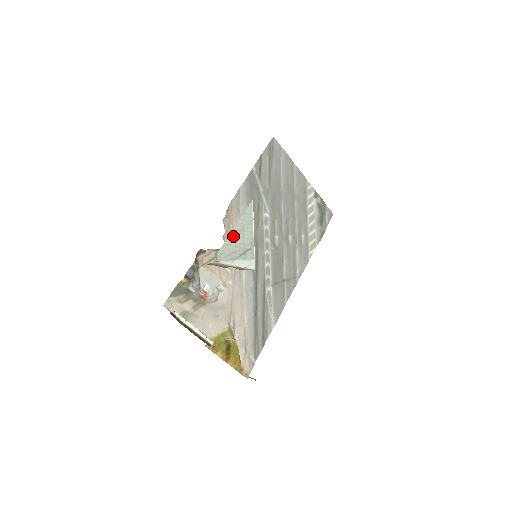
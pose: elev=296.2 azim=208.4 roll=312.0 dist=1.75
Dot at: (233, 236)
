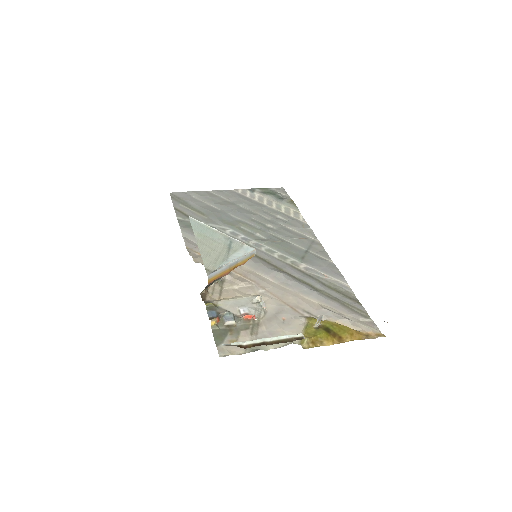
Dot at: (203, 247)
